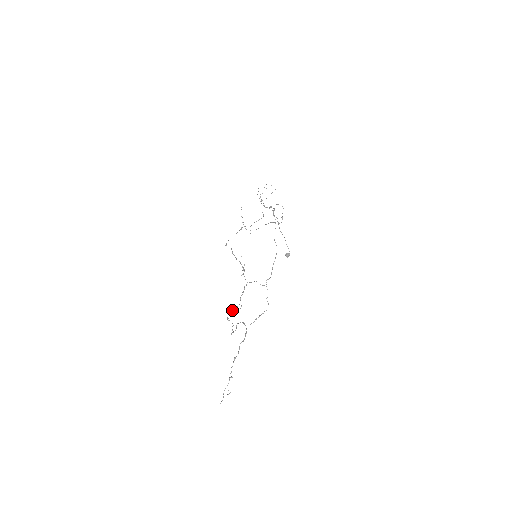
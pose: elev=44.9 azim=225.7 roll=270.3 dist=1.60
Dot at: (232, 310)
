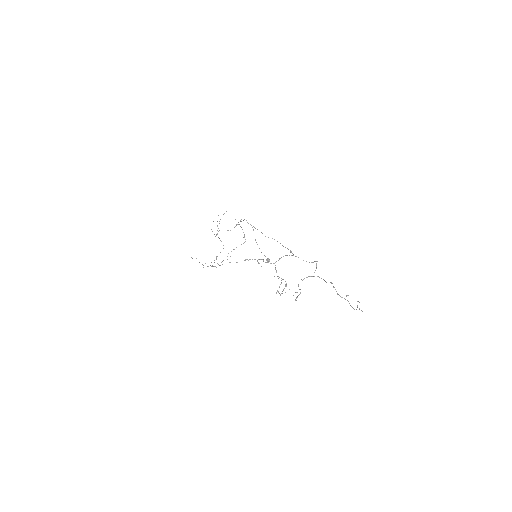
Dot at: occluded
